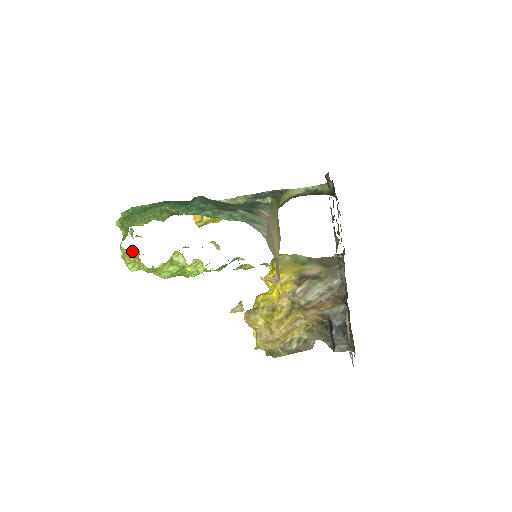
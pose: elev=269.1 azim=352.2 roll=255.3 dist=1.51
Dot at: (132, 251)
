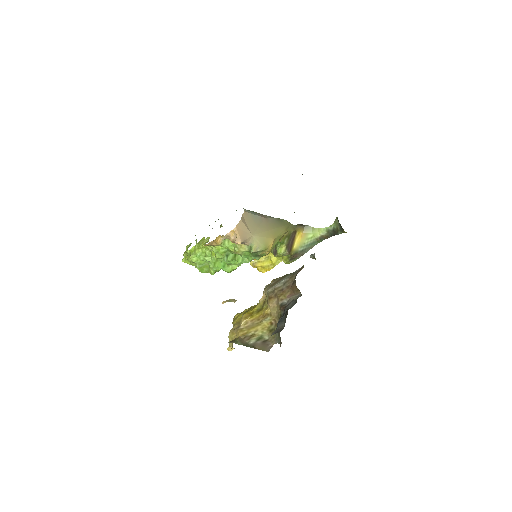
Dot at: occluded
